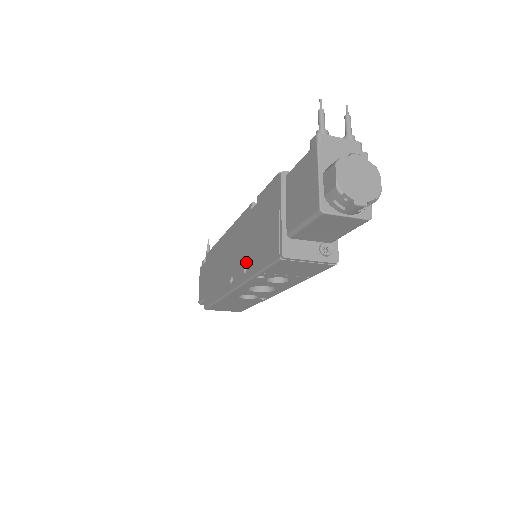
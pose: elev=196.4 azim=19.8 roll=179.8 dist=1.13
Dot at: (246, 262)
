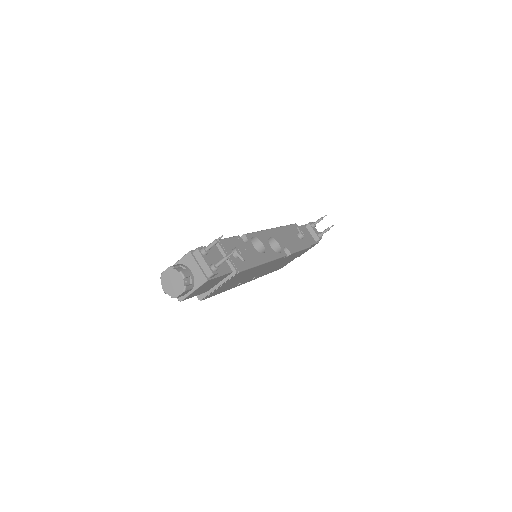
Dot at: occluded
